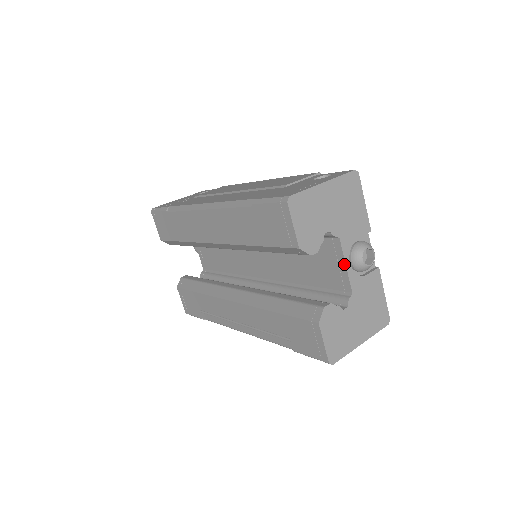
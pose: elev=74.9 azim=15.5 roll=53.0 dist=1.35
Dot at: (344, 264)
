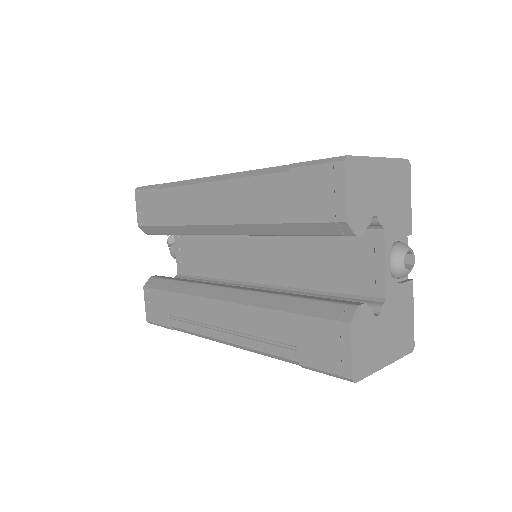
Dot at: (383, 262)
